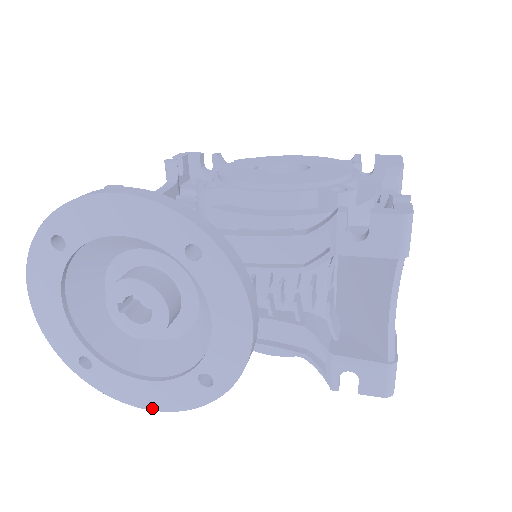
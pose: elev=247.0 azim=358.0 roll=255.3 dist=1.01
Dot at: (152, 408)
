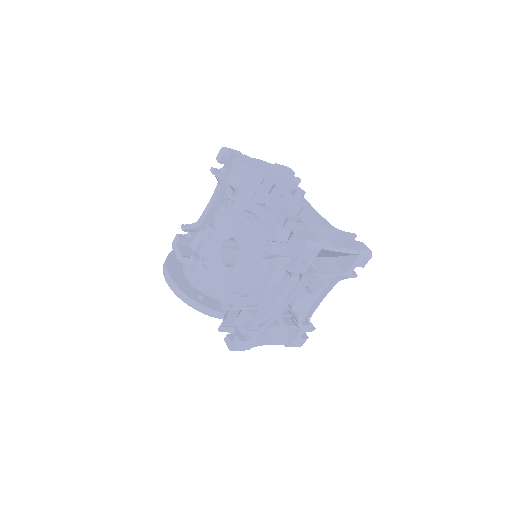
Dot at: occluded
